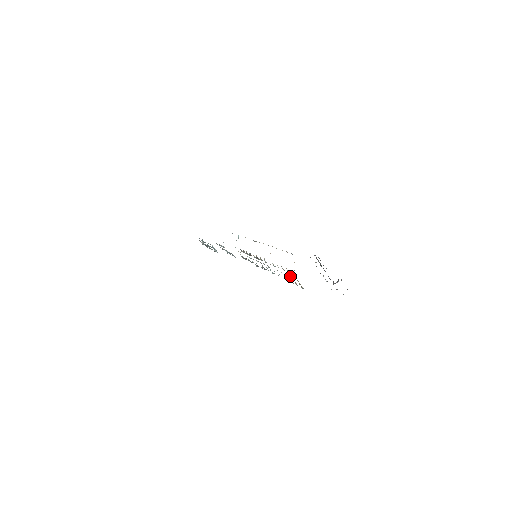
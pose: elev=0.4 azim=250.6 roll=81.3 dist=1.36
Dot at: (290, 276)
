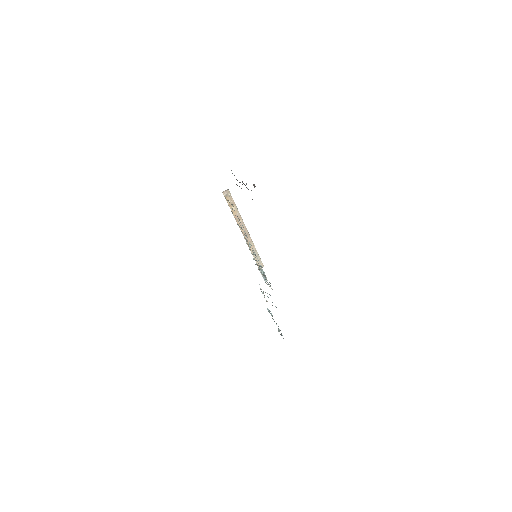
Dot at: (232, 209)
